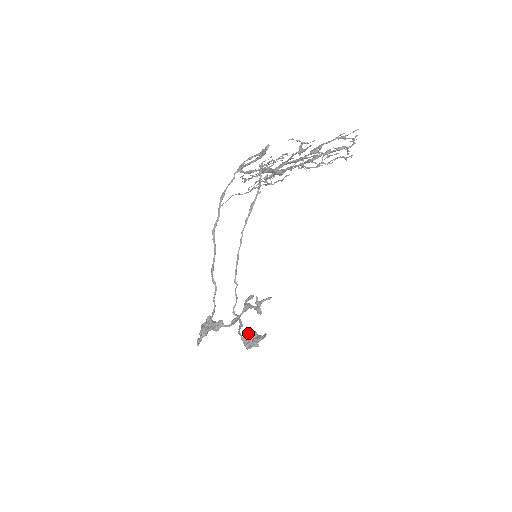
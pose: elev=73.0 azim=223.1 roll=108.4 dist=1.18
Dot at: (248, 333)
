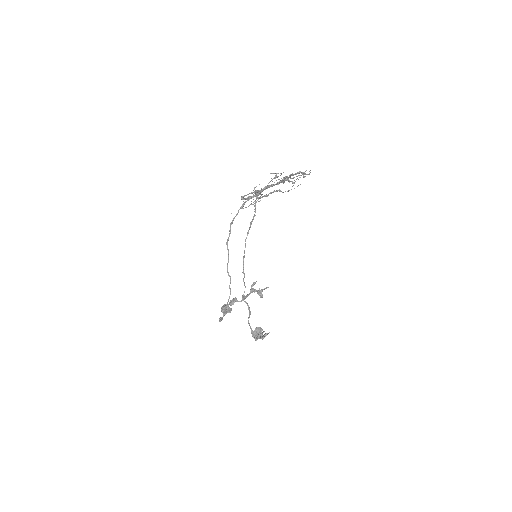
Dot at: (256, 328)
